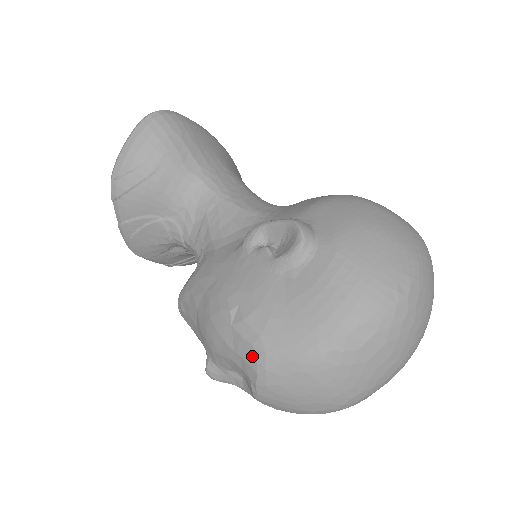
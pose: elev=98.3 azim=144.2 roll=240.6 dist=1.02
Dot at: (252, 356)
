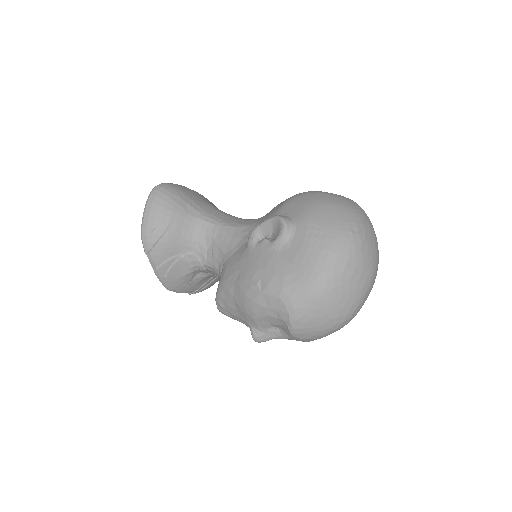
Dot at: (281, 304)
